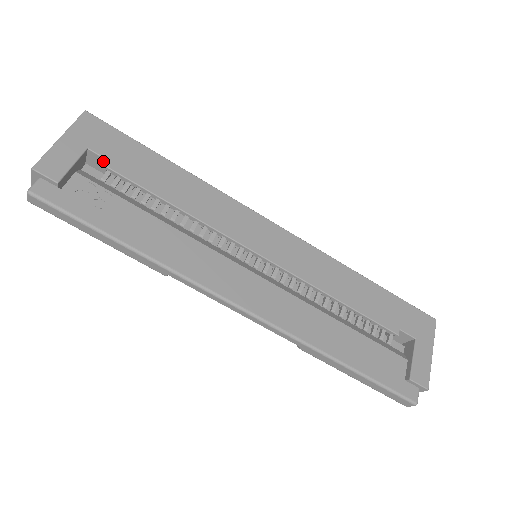
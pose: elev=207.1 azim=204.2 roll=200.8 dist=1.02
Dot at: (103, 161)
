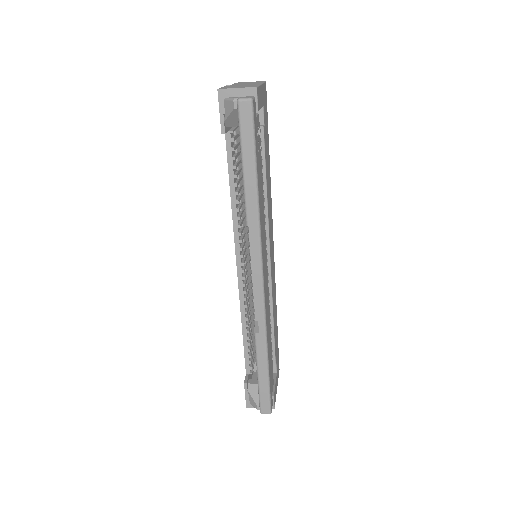
Dot at: (260, 121)
